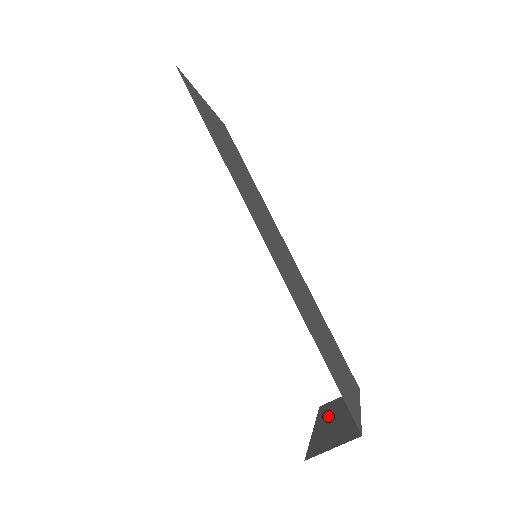
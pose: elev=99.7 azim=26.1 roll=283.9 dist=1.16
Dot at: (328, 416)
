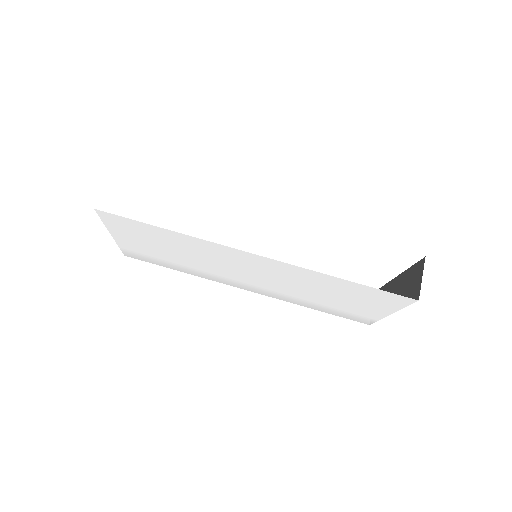
Dot at: occluded
